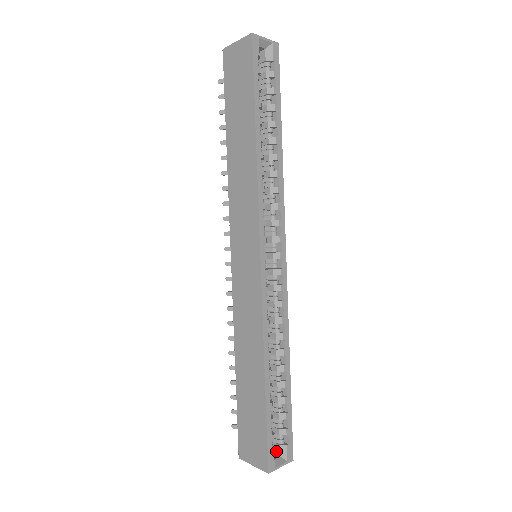
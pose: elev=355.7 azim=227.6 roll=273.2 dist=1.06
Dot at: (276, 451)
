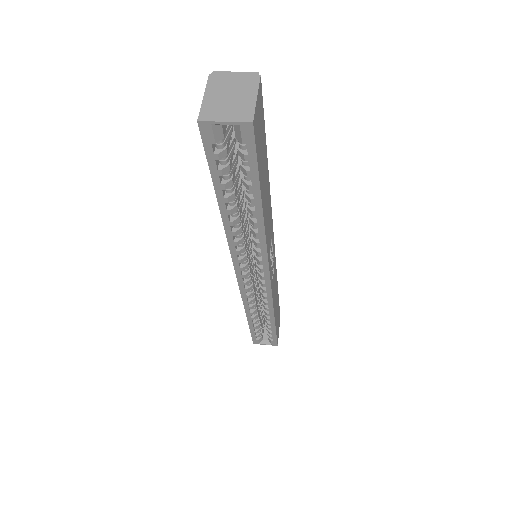
Dot at: occluded
